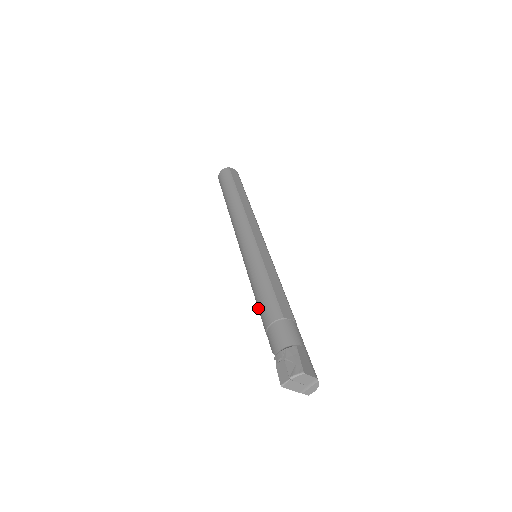
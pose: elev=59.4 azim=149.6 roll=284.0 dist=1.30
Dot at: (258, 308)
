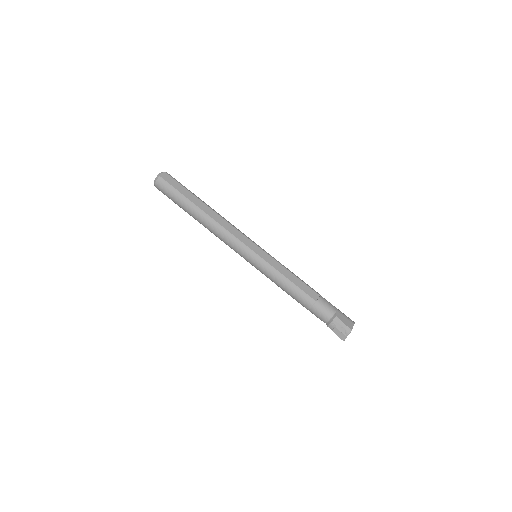
Dot at: occluded
